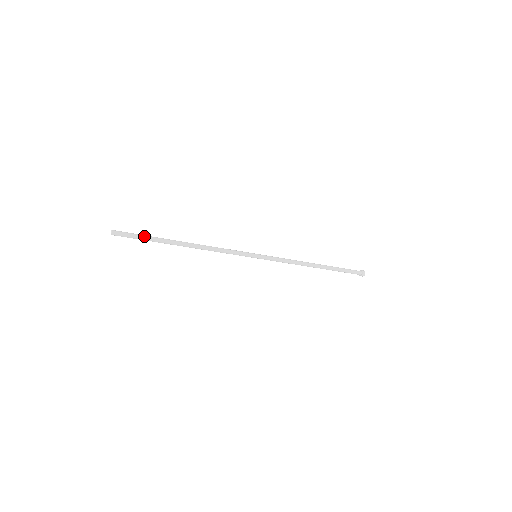
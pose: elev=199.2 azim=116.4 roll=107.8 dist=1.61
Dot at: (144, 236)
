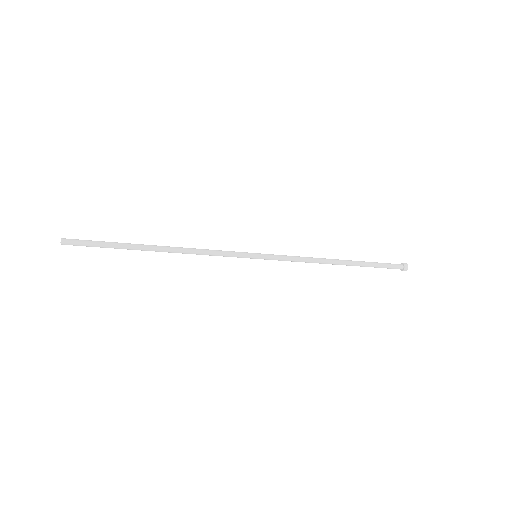
Dot at: (103, 244)
